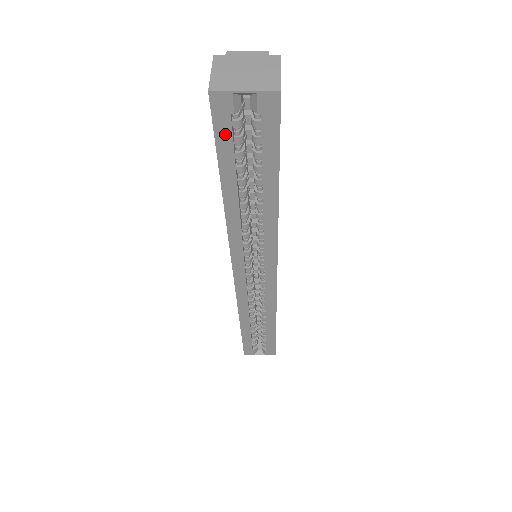
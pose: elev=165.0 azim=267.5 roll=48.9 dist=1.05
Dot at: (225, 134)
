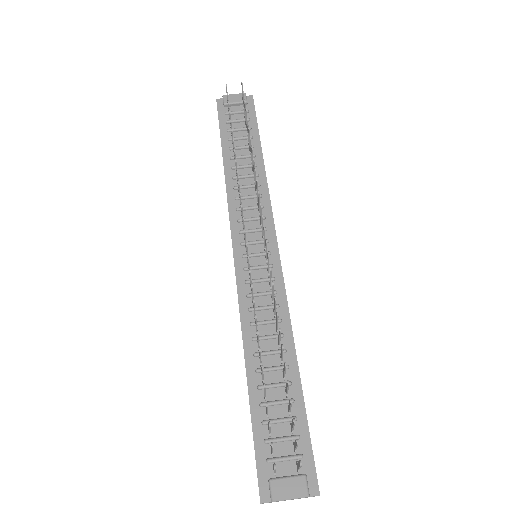
Dot at: occluded
